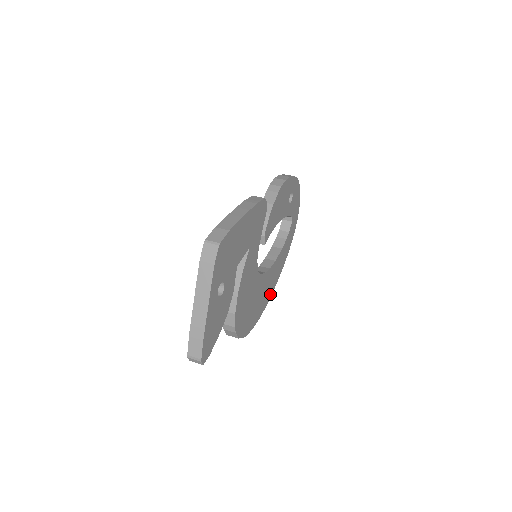
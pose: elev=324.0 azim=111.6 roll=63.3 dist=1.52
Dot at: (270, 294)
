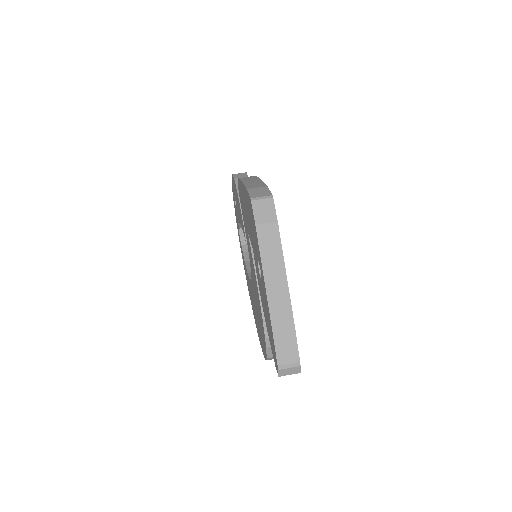
Dot at: occluded
